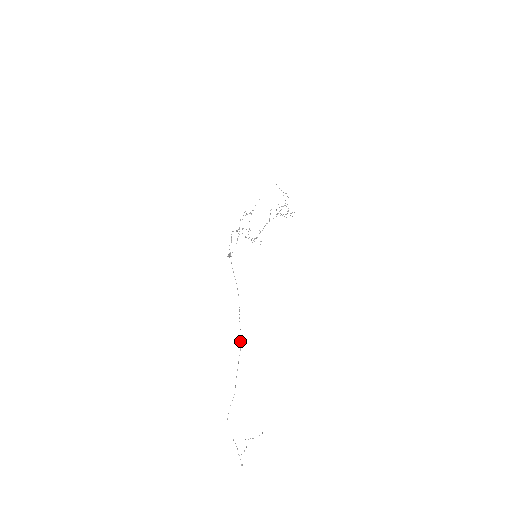
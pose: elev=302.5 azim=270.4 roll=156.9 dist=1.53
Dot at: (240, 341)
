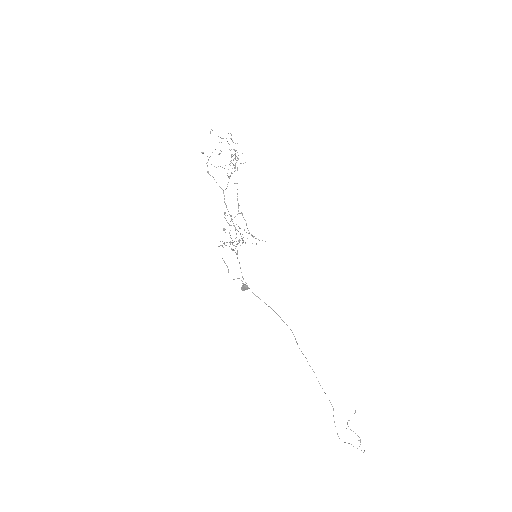
Dot at: occluded
